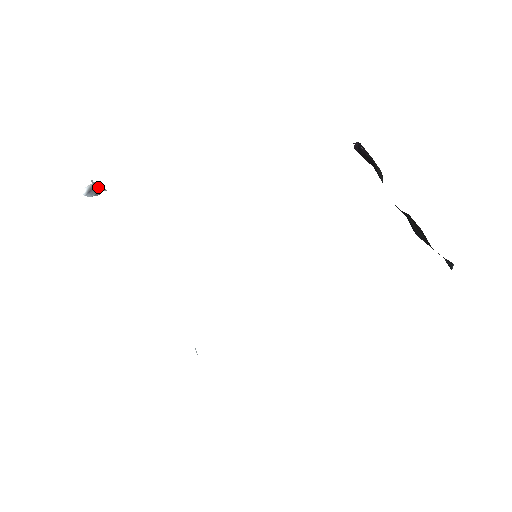
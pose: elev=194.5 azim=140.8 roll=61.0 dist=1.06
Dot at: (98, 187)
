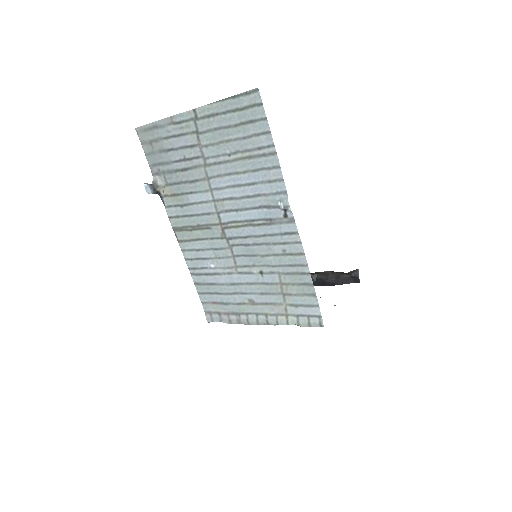
Dot at: (156, 186)
